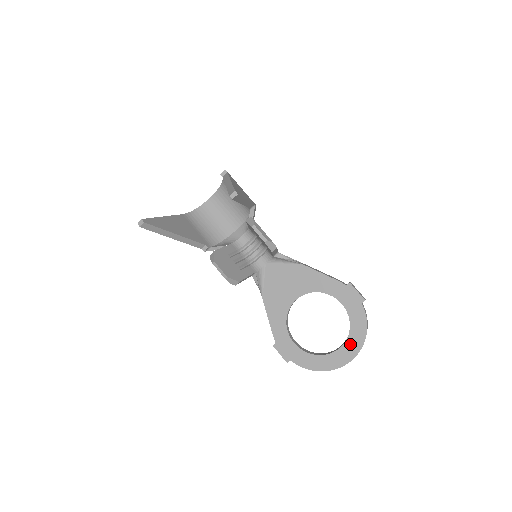
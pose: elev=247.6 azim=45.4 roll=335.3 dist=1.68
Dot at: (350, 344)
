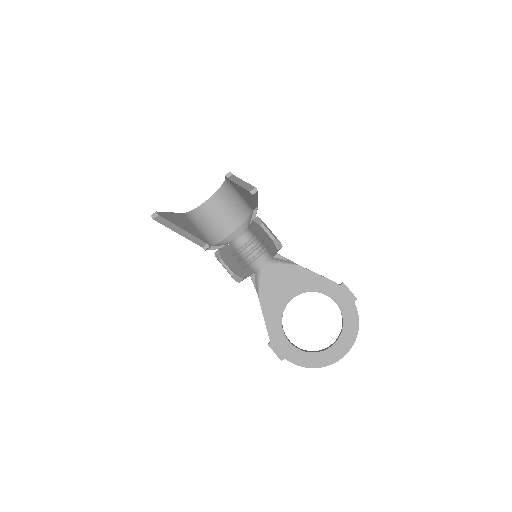
Dot at: (343, 341)
